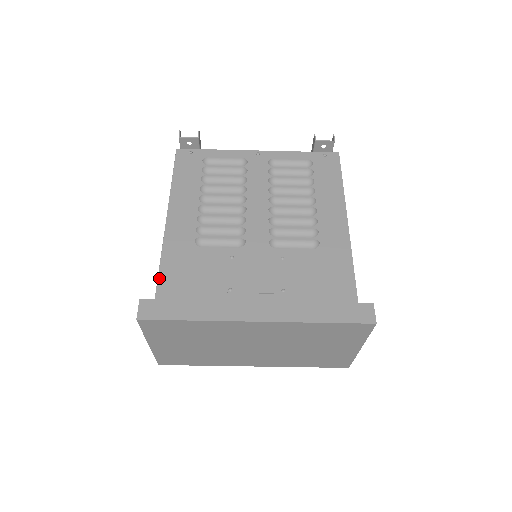
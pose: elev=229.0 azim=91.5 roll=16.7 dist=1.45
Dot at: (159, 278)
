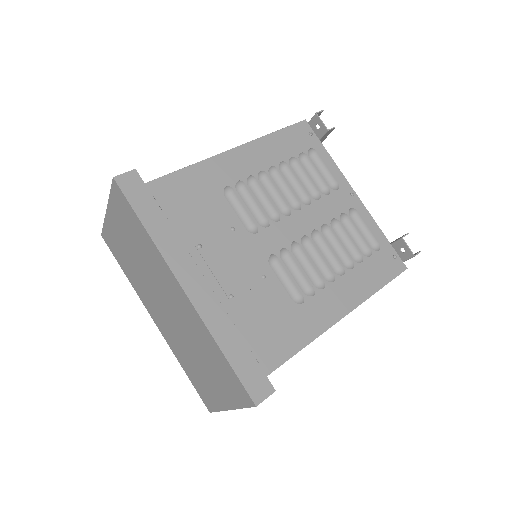
Dot at: (168, 175)
